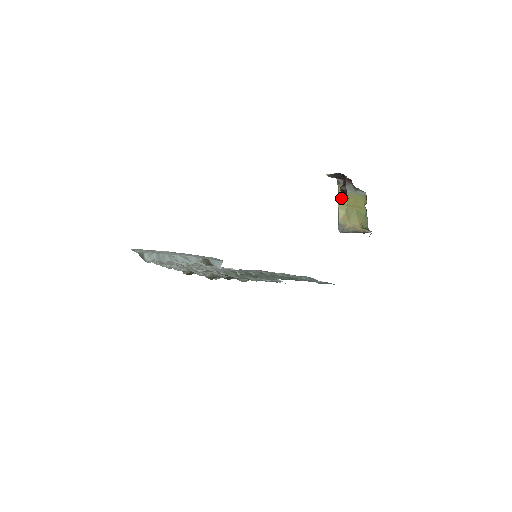
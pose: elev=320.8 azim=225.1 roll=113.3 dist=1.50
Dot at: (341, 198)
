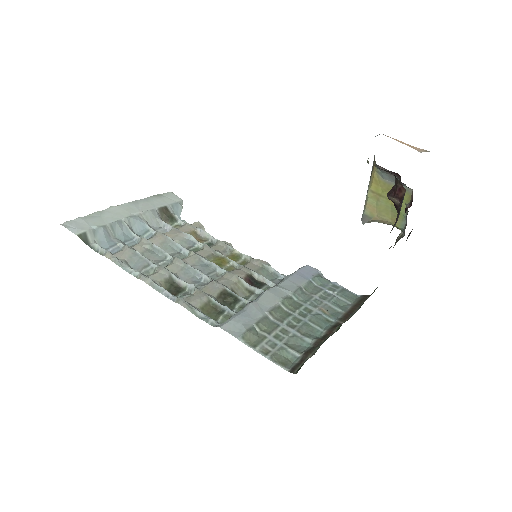
Dot at: (374, 185)
